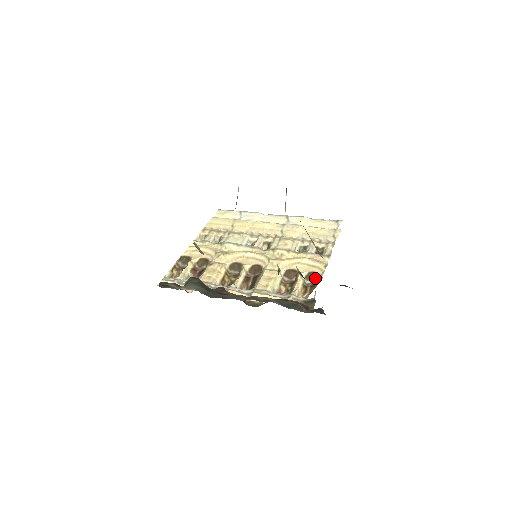
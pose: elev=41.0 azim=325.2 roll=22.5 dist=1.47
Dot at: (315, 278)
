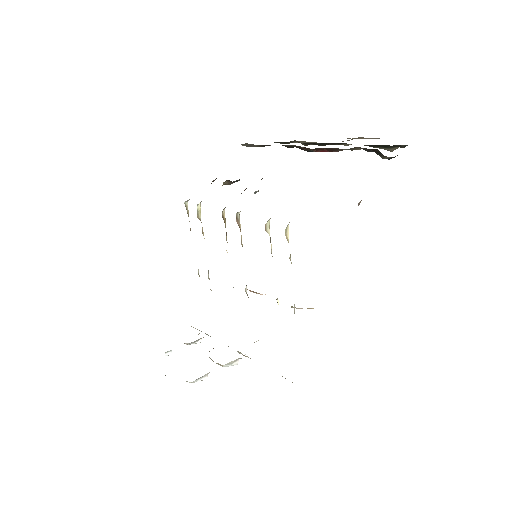
Dot at: occluded
